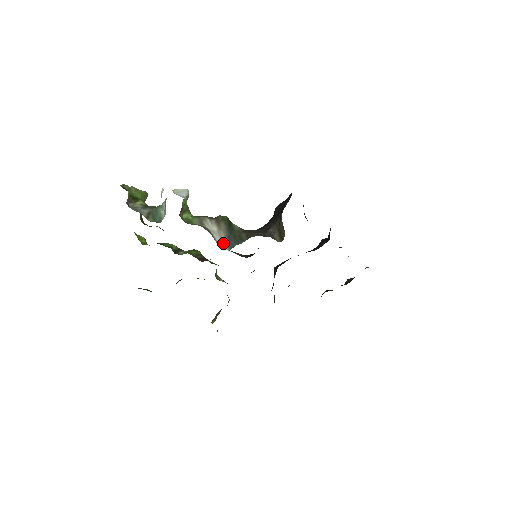
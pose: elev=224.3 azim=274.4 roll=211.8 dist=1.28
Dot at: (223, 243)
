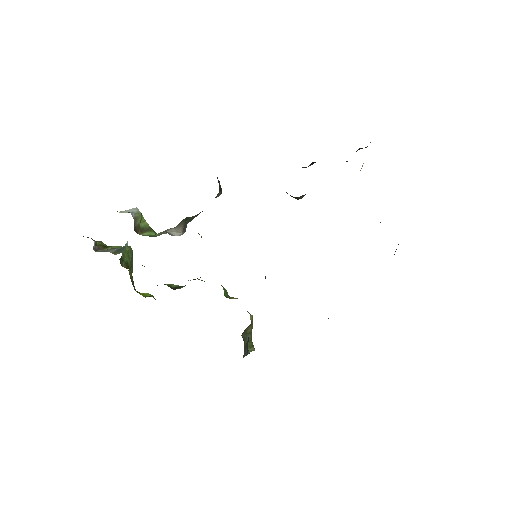
Dot at: (179, 234)
